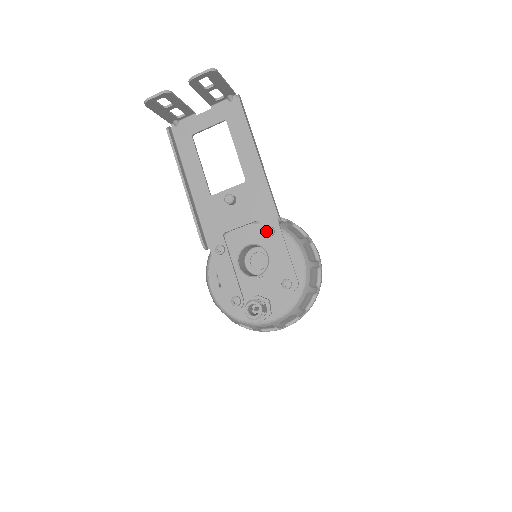
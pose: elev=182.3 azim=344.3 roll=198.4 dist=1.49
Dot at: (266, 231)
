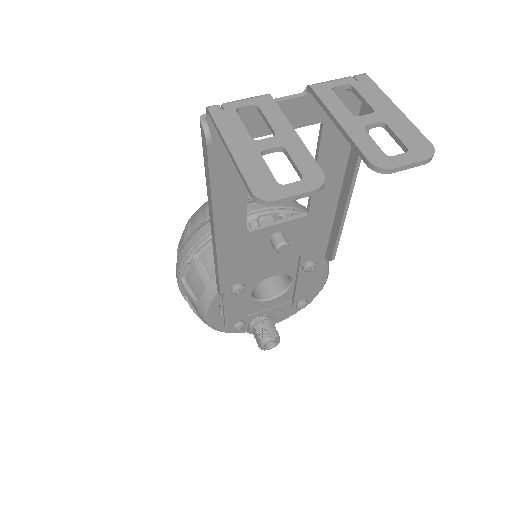
Dot at: (307, 269)
